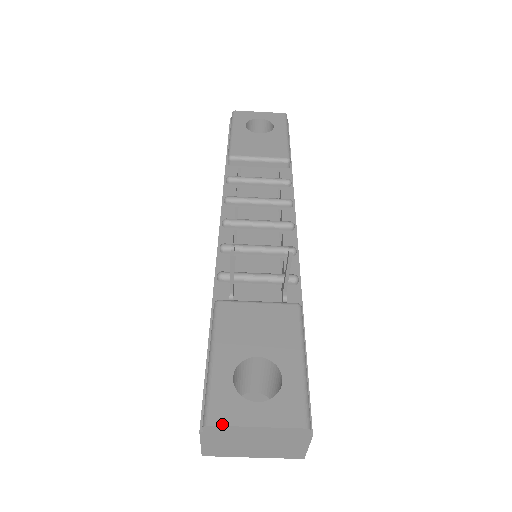
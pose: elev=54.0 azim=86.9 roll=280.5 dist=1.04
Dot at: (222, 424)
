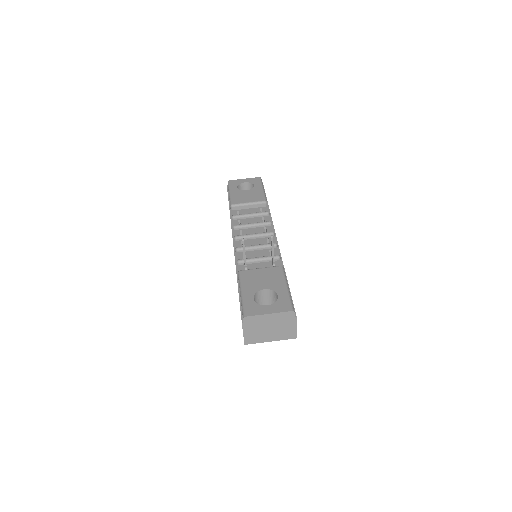
Dot at: (252, 315)
